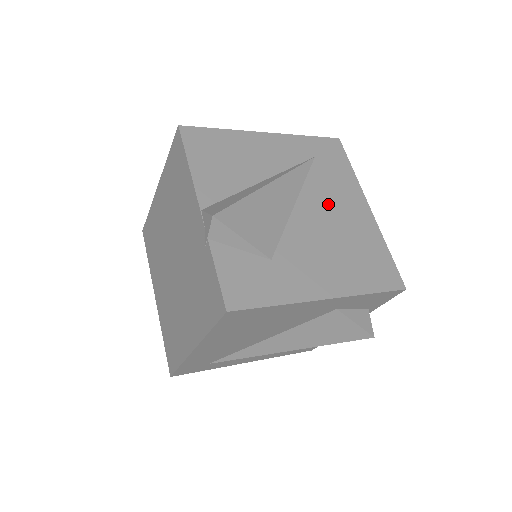
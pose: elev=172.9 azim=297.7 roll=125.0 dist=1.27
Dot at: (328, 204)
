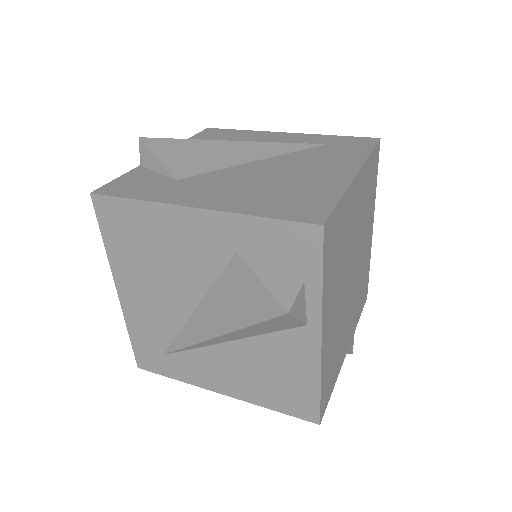
Dot at: (297, 165)
